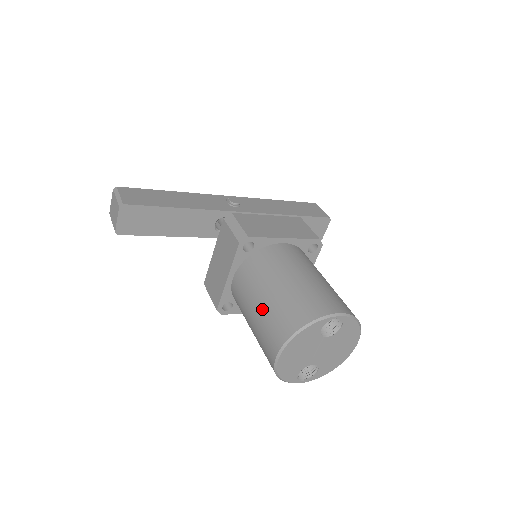
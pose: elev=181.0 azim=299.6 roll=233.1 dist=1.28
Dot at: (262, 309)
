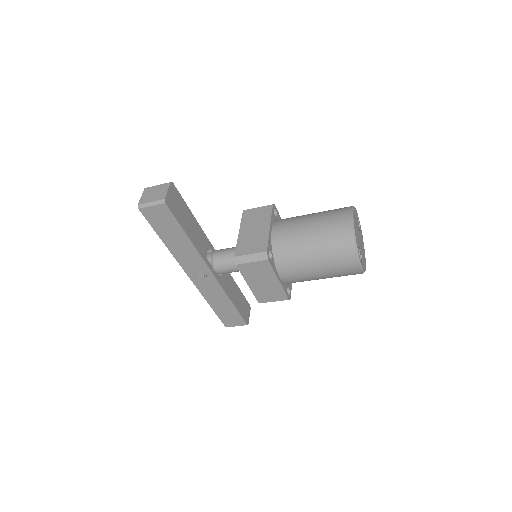
Dot at: (317, 216)
